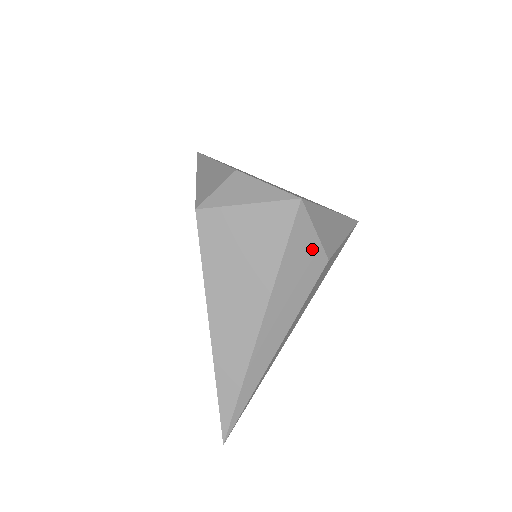
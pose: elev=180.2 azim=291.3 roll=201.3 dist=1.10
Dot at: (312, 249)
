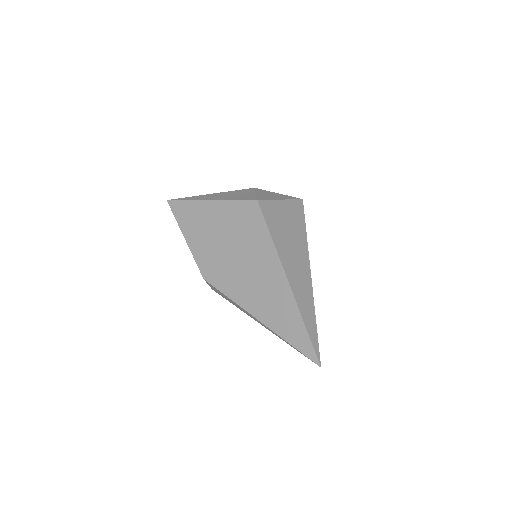
Dot at: occluded
